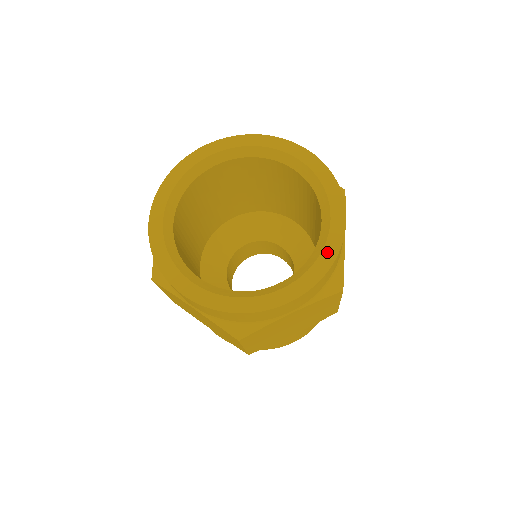
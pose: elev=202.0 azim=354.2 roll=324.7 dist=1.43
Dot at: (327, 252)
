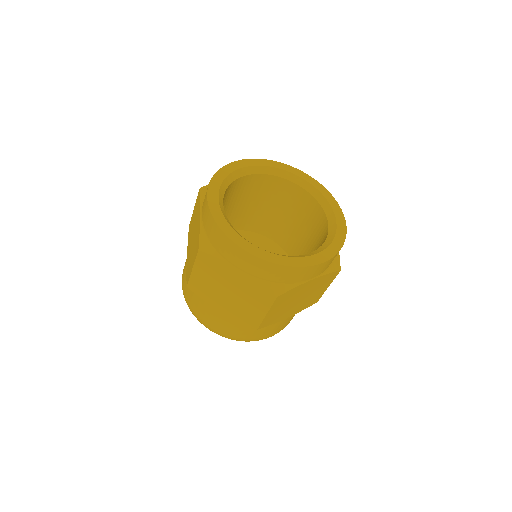
Dot at: (339, 236)
